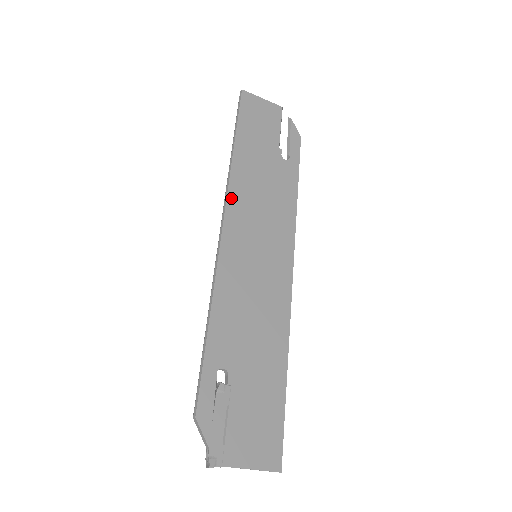
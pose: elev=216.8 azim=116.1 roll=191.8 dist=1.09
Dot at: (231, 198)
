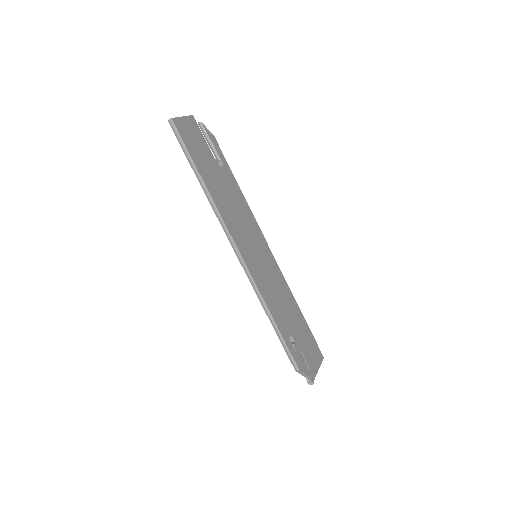
Dot at: (229, 227)
